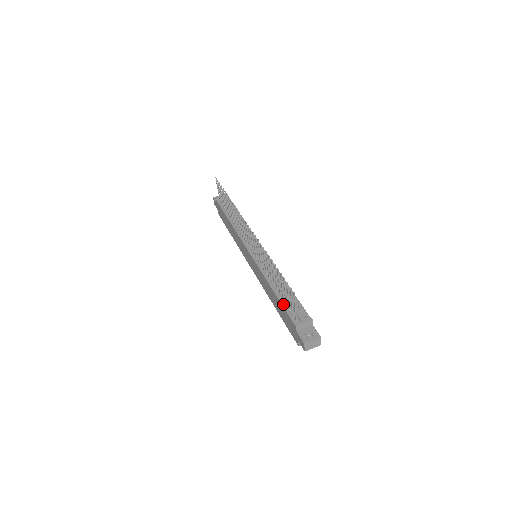
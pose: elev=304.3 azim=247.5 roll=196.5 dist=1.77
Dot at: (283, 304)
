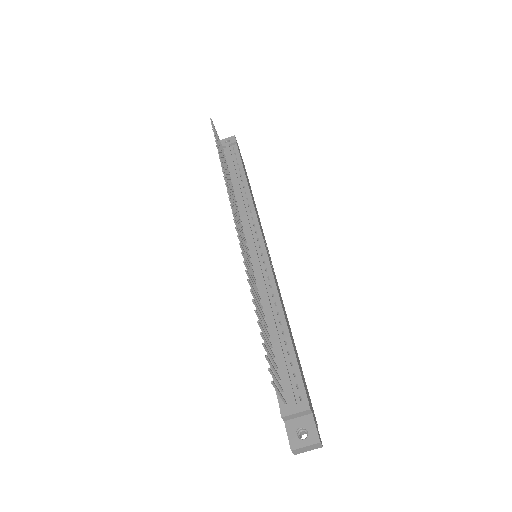
Dot at: occluded
